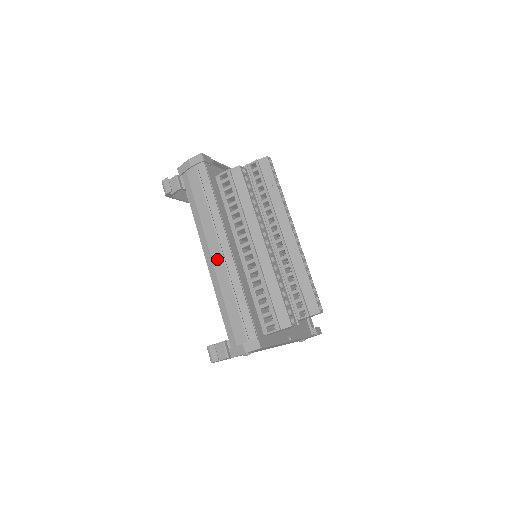
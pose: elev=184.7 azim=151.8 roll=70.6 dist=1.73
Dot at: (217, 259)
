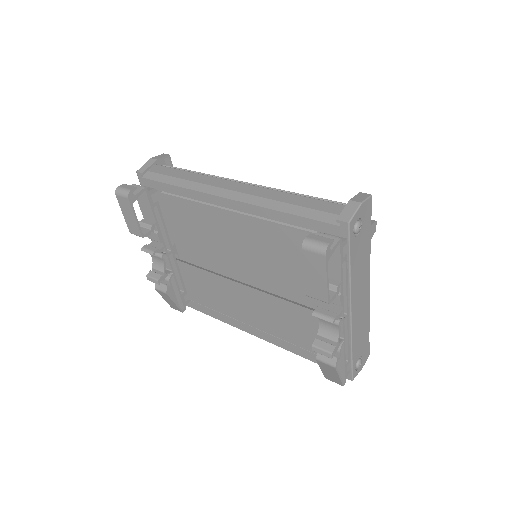
Dot at: (243, 188)
